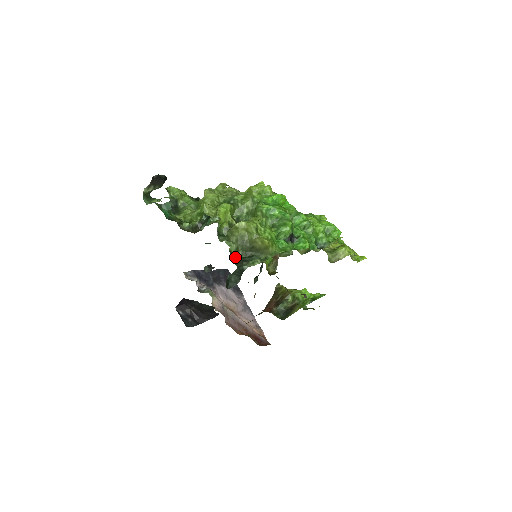
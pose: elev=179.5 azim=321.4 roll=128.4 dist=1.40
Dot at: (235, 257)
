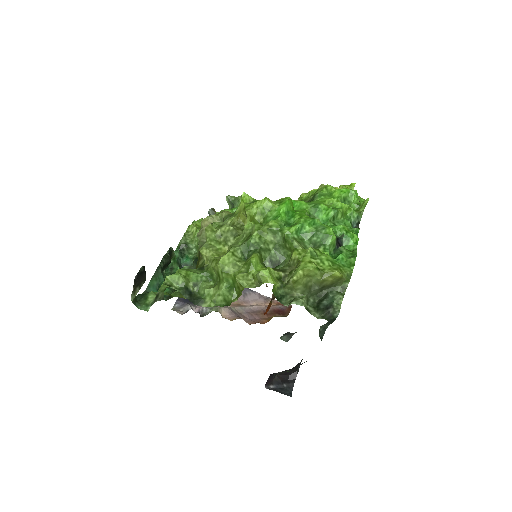
Dot at: (313, 310)
